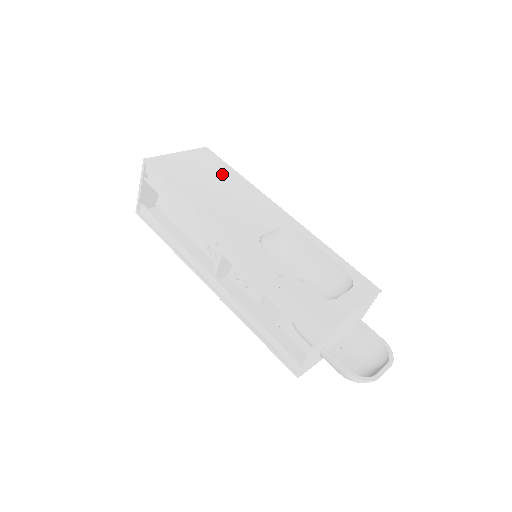
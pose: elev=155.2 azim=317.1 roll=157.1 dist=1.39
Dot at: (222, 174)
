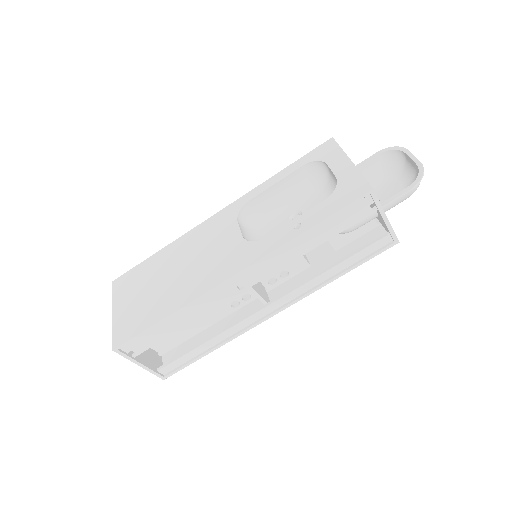
Dot at: (153, 269)
